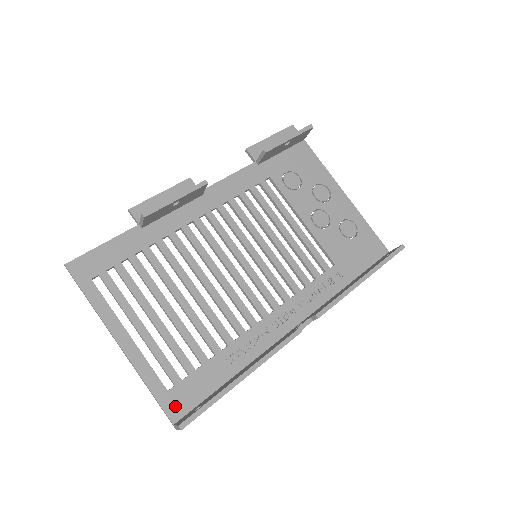
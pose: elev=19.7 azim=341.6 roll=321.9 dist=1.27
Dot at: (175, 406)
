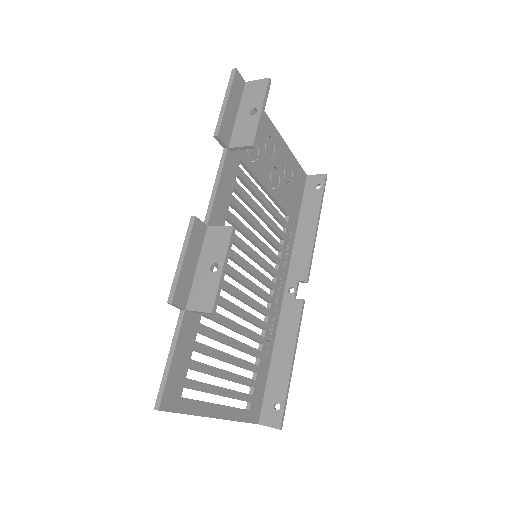
Dot at: (255, 414)
